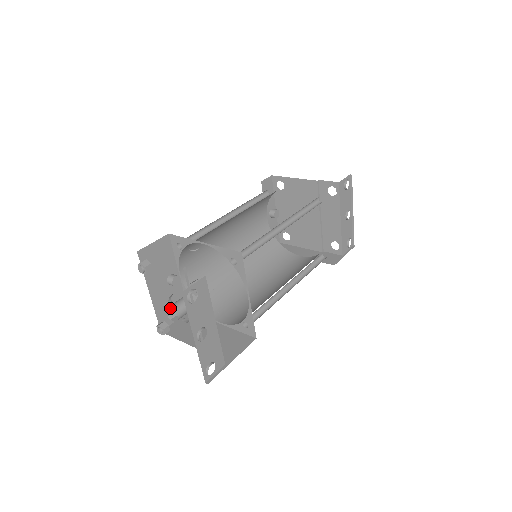
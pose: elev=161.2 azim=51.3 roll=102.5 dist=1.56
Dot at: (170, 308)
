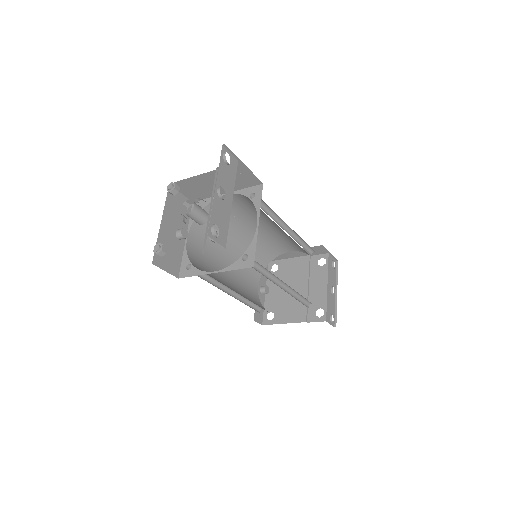
Dot at: (185, 211)
